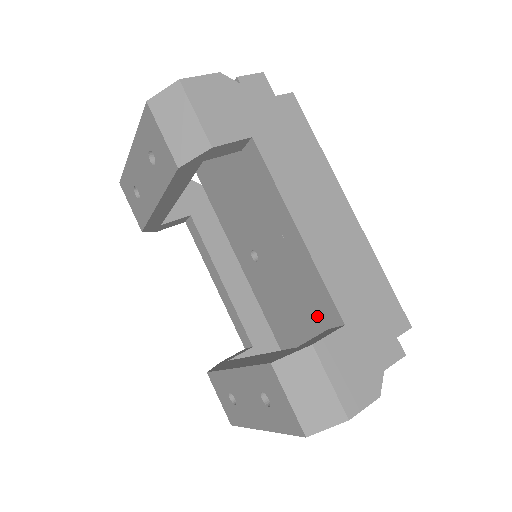
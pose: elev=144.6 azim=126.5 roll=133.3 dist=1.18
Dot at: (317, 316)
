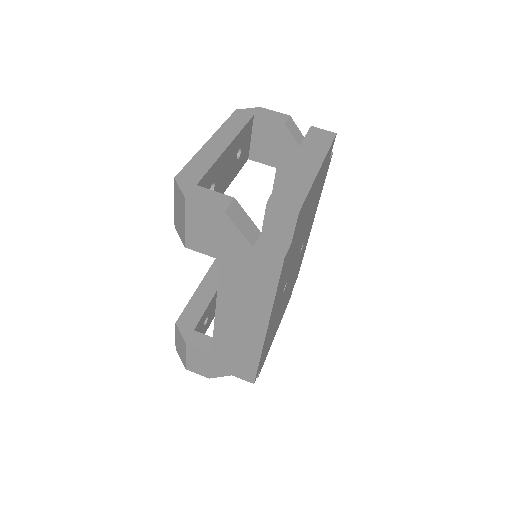
Dot at: occluded
